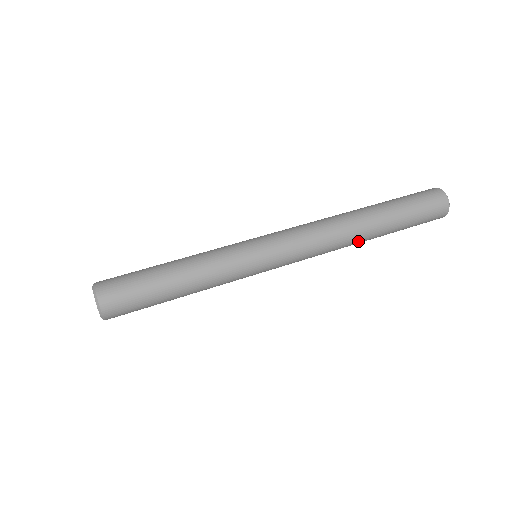
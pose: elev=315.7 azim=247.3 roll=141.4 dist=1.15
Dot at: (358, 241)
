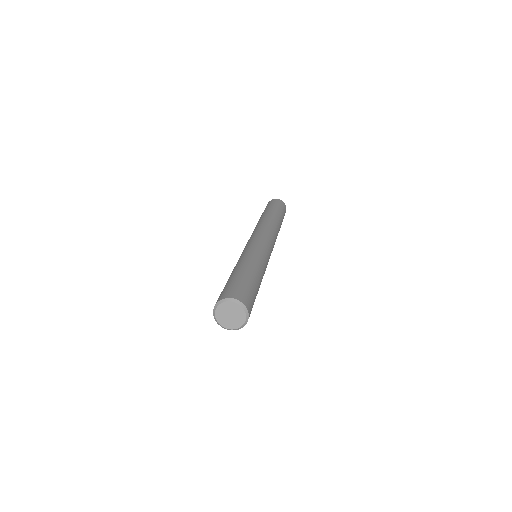
Dot at: occluded
